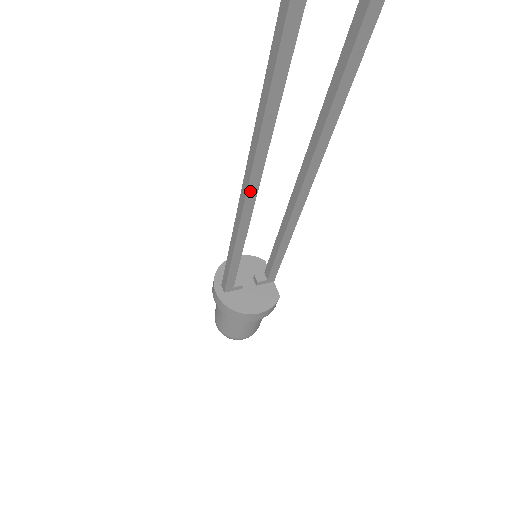
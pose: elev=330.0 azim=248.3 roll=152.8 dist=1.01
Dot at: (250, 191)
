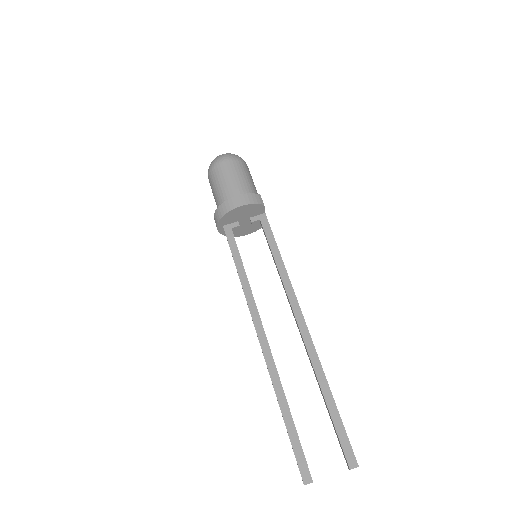
Dot at: occluded
